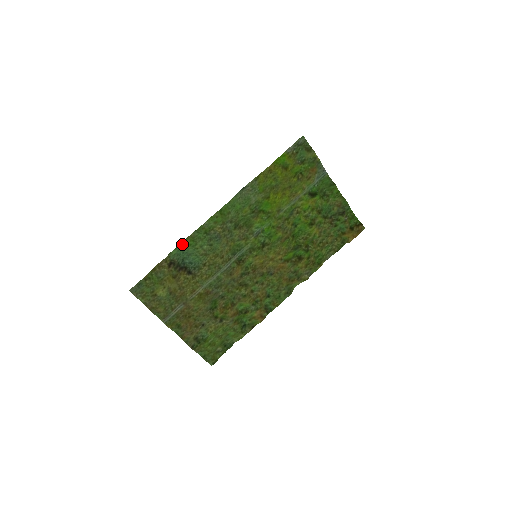
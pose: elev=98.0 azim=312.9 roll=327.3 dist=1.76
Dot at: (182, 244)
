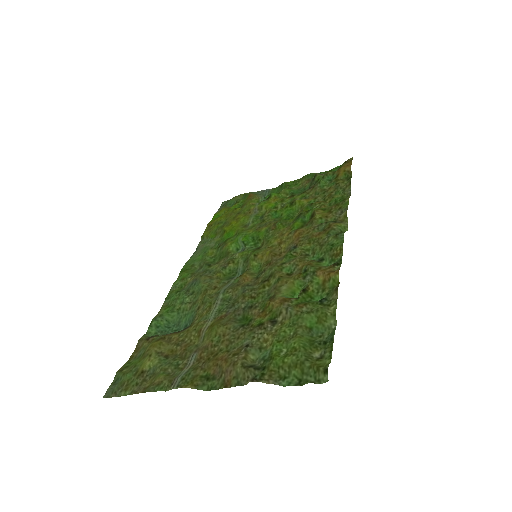
Dot at: (156, 318)
